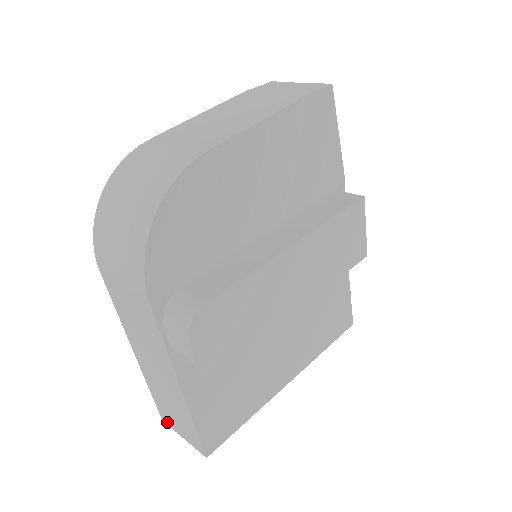
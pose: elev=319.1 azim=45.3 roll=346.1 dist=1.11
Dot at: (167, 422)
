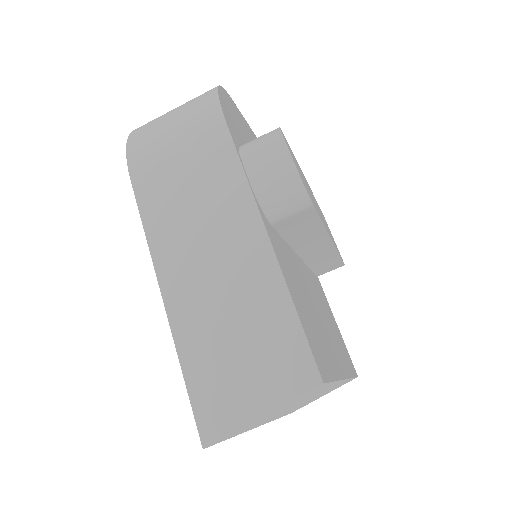
Dot at: (219, 428)
